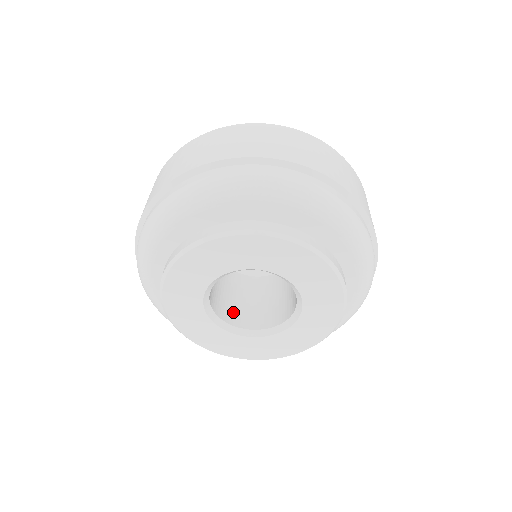
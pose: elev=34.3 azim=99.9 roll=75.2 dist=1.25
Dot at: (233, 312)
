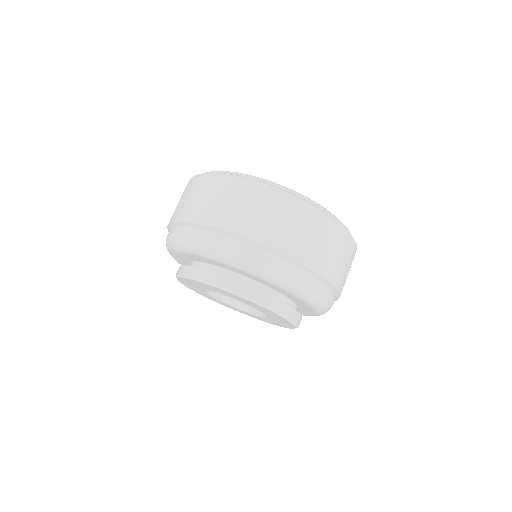
Dot at: occluded
